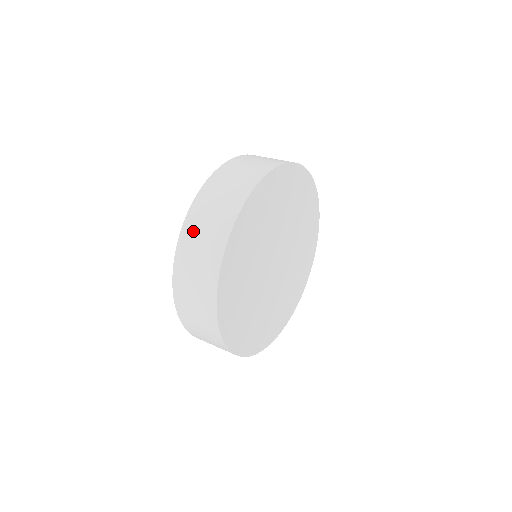
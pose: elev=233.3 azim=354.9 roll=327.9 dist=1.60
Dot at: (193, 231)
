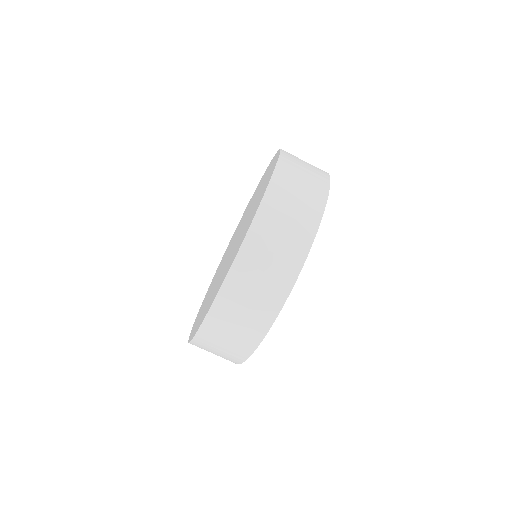
Dot at: (246, 275)
